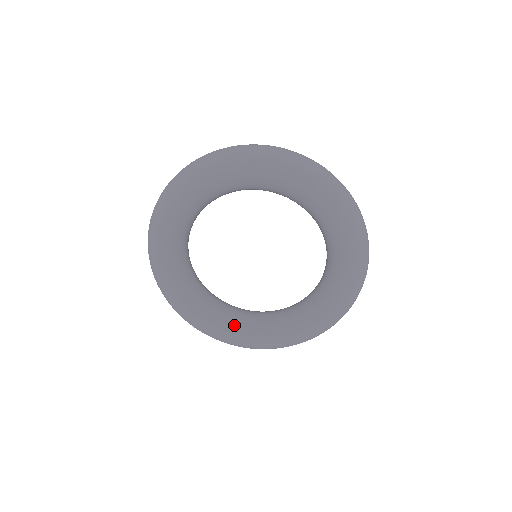
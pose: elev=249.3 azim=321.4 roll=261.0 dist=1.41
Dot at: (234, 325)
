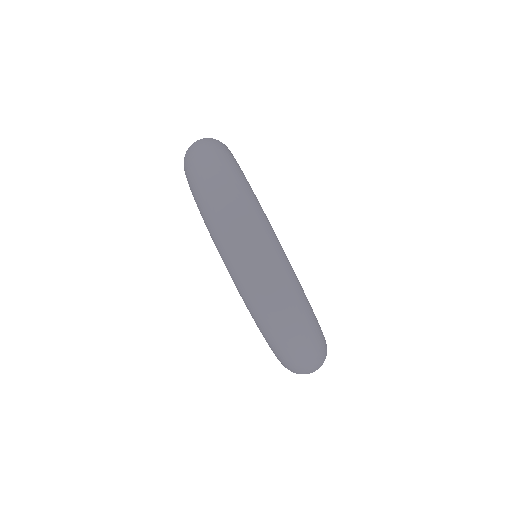
Dot at: occluded
